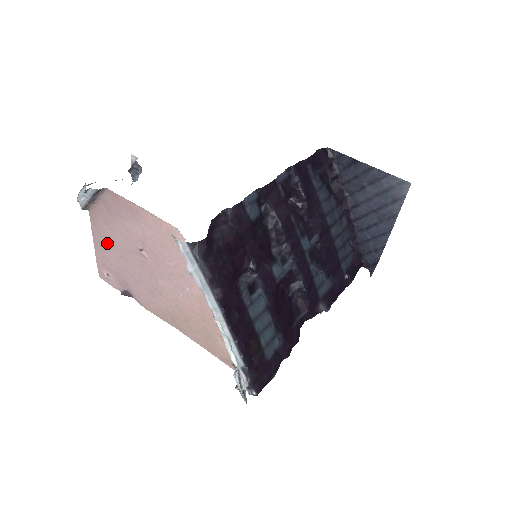
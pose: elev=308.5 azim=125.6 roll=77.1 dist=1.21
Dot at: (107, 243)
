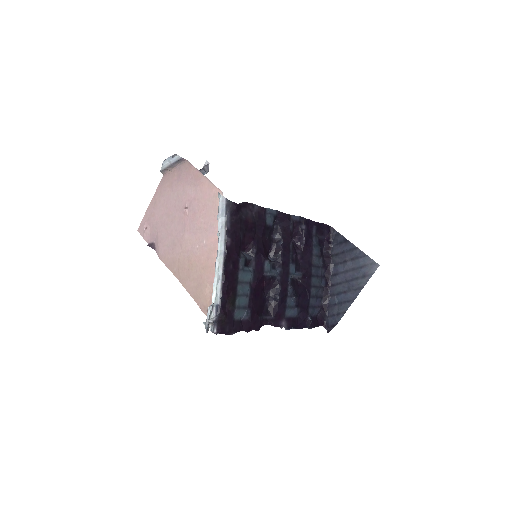
Dot at: (162, 202)
